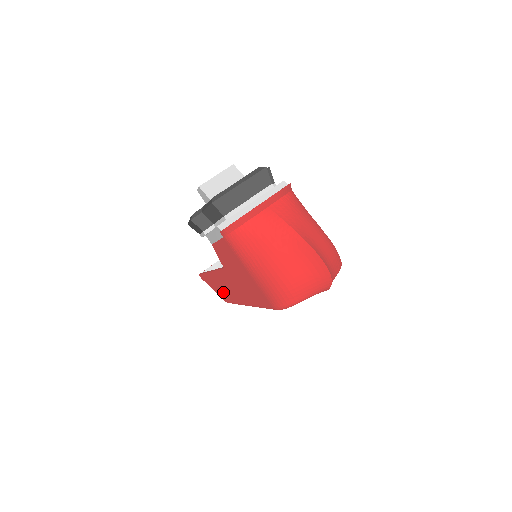
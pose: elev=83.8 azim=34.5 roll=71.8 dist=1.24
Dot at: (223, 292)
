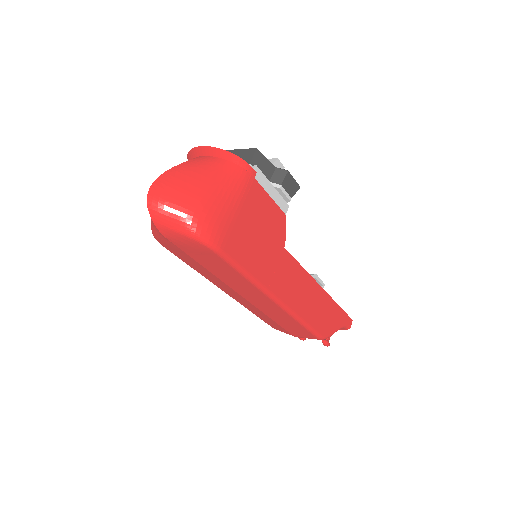
Dot at: occluded
